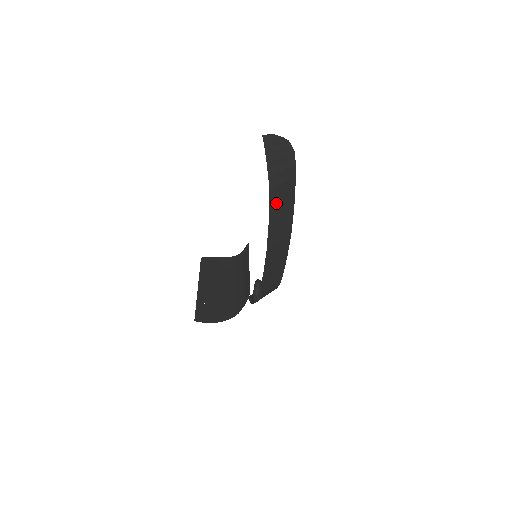
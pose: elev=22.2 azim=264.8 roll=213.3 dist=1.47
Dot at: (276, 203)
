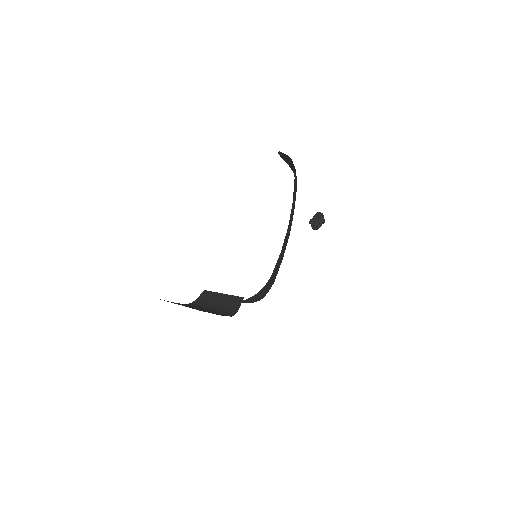
Dot at: (295, 192)
